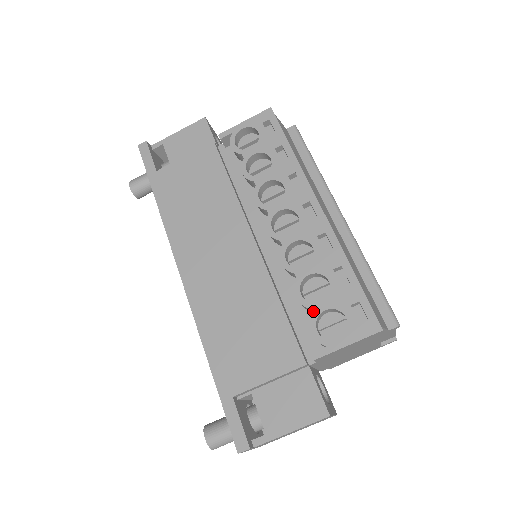
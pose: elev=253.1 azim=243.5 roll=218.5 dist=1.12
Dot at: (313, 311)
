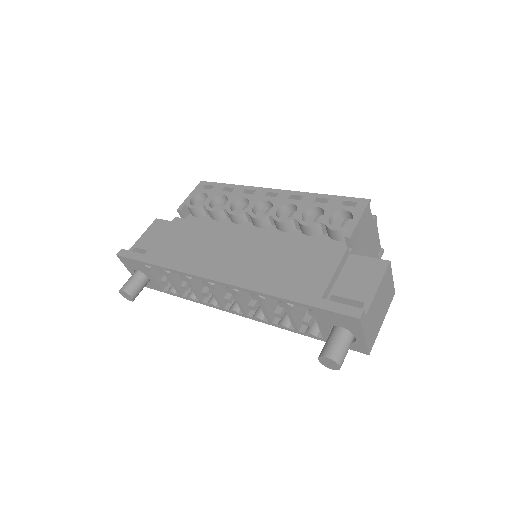
Dot at: (323, 222)
